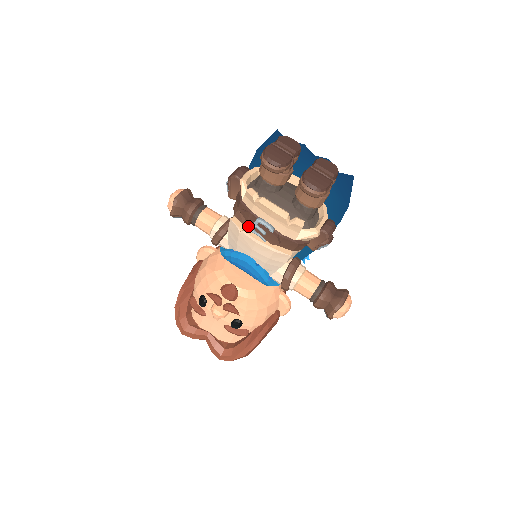
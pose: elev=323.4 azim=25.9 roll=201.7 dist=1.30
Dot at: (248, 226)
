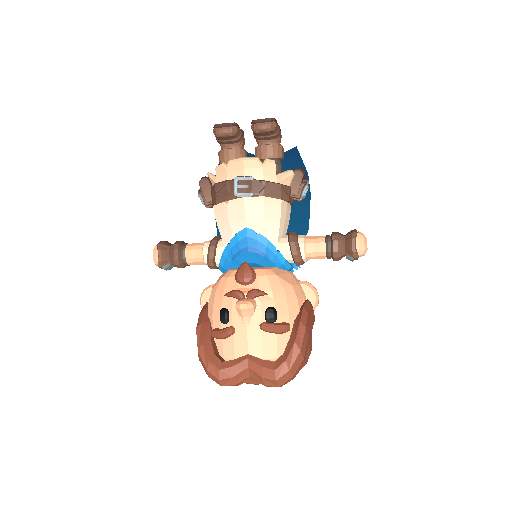
Dot at: (231, 197)
